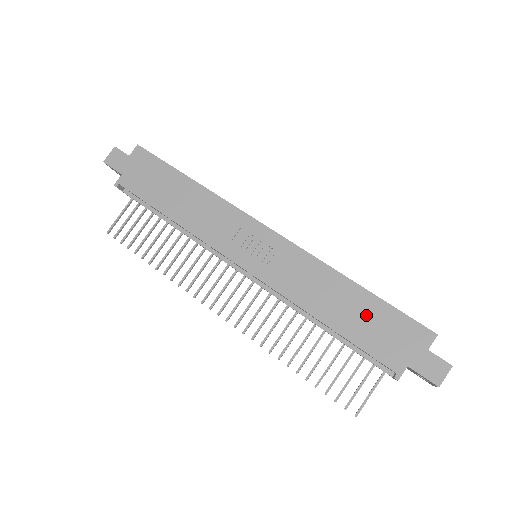
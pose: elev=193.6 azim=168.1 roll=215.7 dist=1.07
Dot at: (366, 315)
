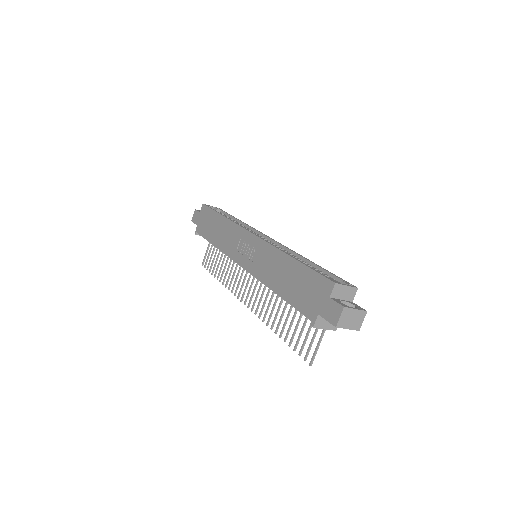
Dot at: (296, 280)
